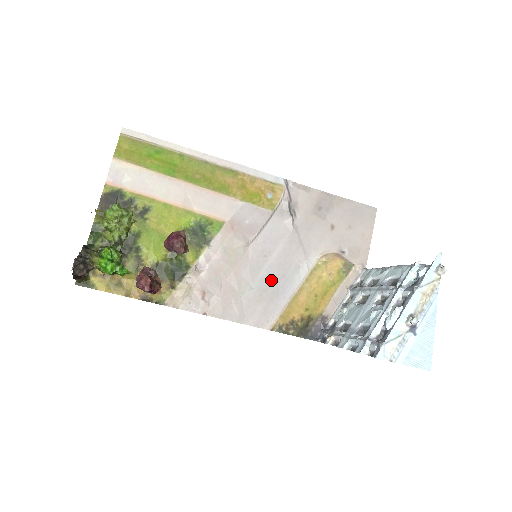
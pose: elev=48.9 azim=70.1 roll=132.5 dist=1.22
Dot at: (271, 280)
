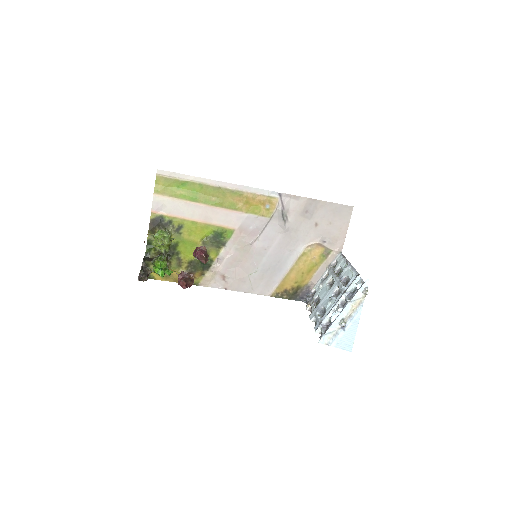
Dot at: (270, 265)
